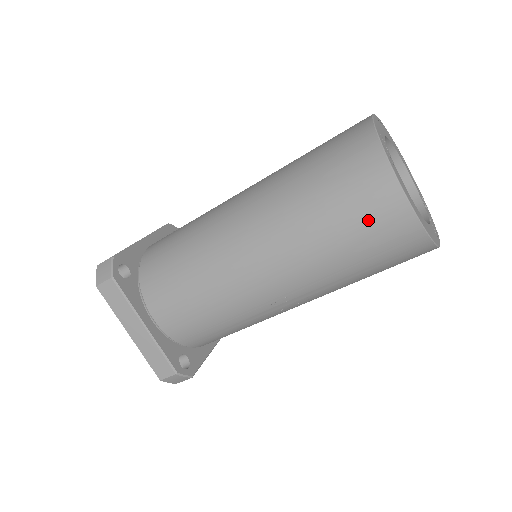
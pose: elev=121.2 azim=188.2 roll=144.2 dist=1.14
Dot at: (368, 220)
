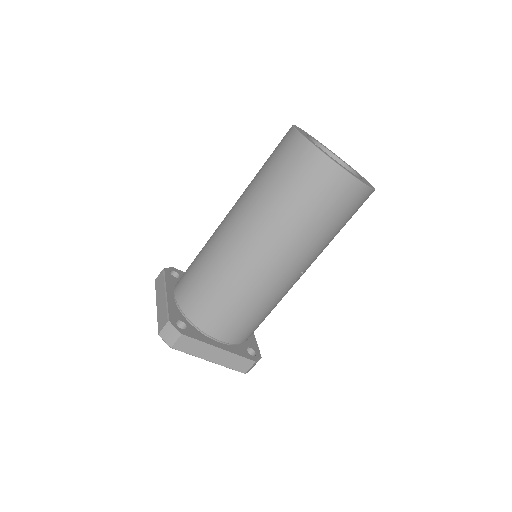
Dot at: (338, 202)
